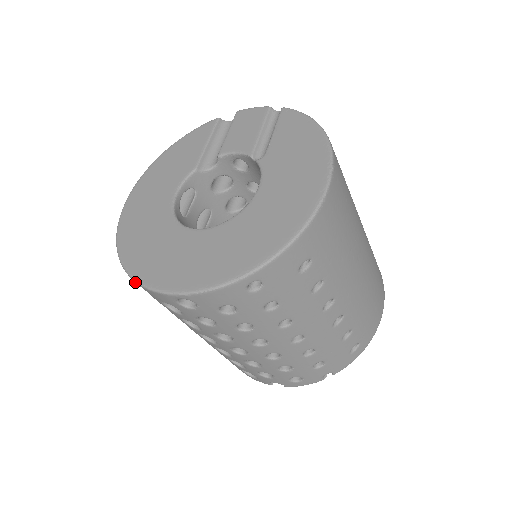
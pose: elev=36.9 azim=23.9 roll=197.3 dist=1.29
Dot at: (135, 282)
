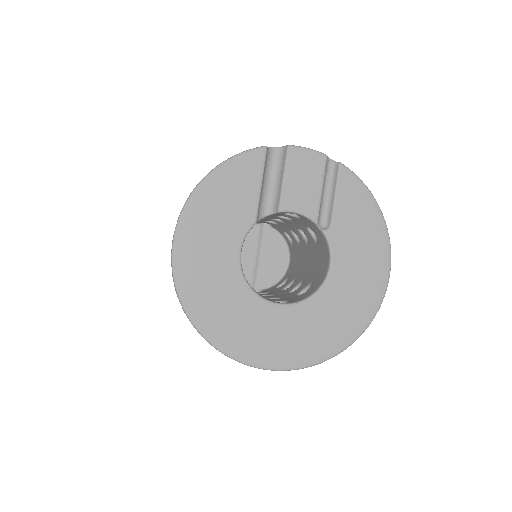
Dot at: occluded
